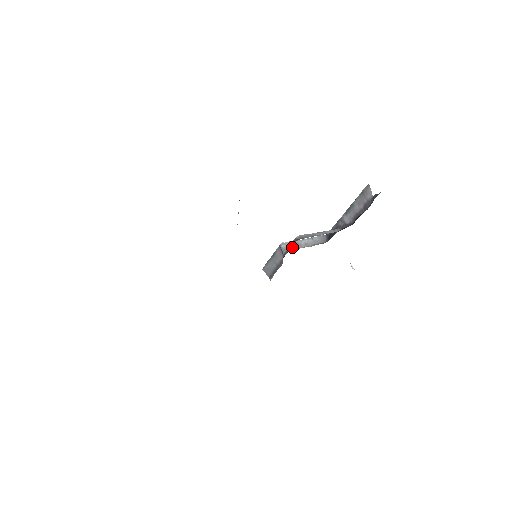
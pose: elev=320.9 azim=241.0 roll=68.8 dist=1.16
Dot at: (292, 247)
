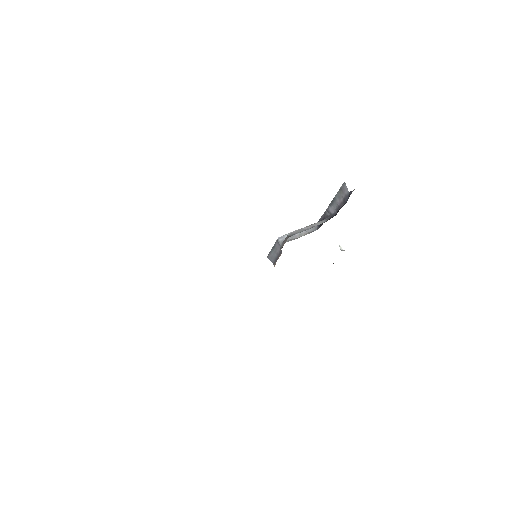
Dot at: (288, 239)
